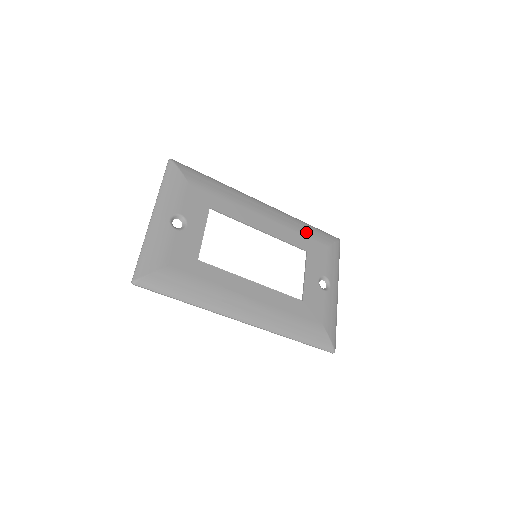
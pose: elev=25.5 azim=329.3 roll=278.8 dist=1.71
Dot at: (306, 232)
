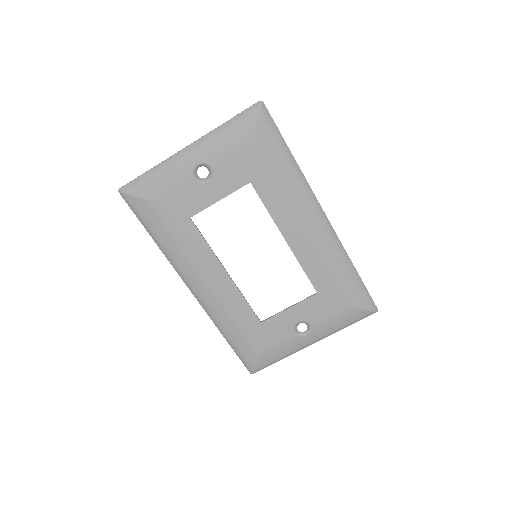
Dot at: (339, 278)
